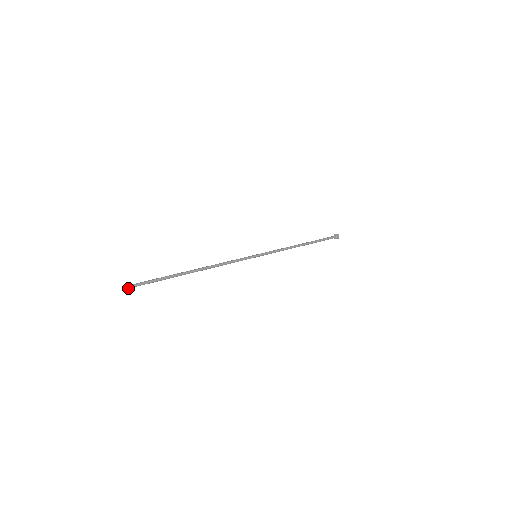
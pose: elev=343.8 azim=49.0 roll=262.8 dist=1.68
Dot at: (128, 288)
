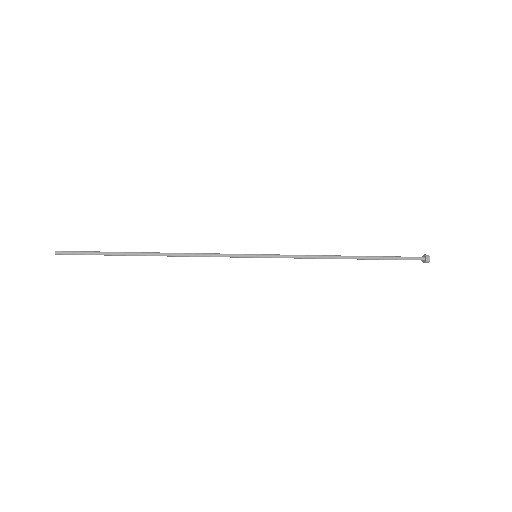
Dot at: (56, 254)
